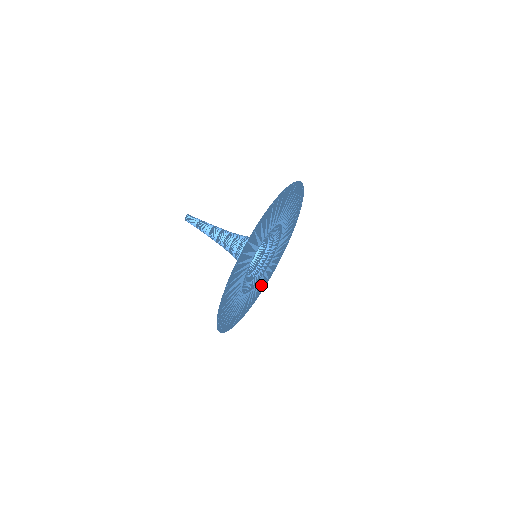
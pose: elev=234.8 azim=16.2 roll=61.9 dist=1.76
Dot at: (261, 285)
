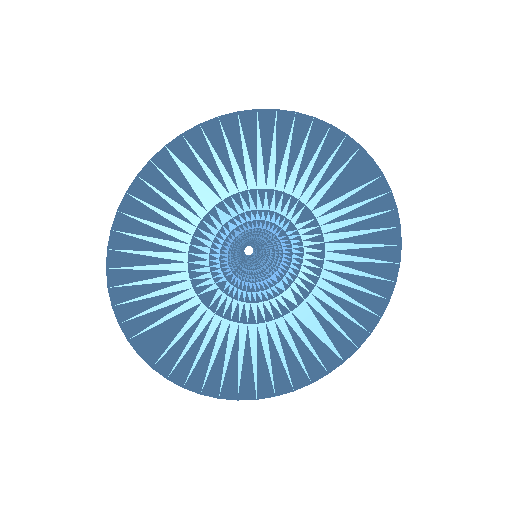
Dot at: (220, 361)
